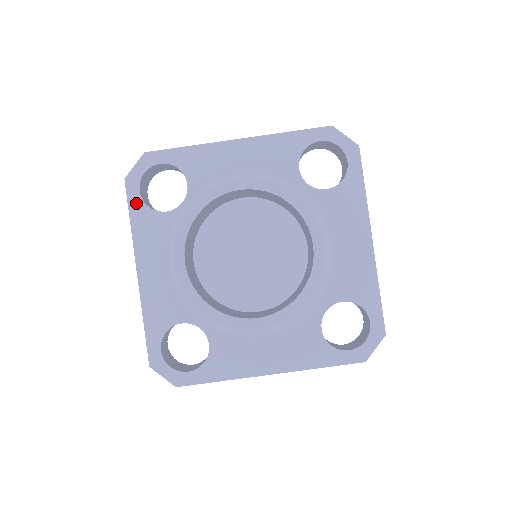
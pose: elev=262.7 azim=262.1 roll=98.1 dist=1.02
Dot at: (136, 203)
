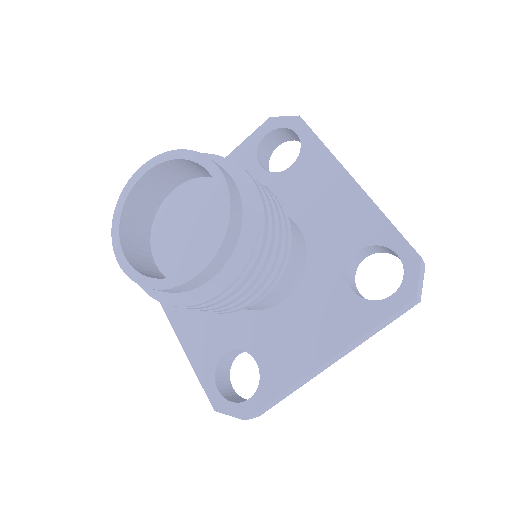
Dot at: occluded
